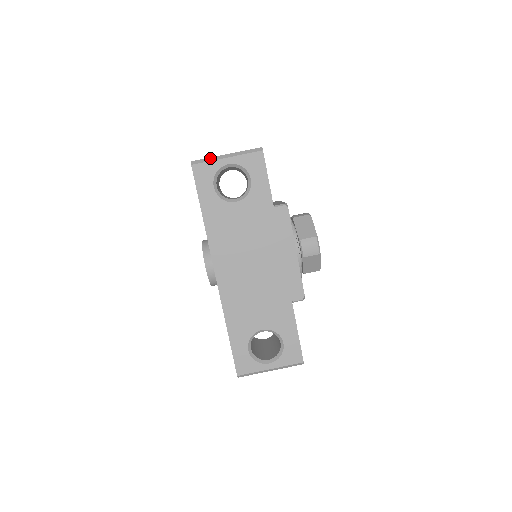
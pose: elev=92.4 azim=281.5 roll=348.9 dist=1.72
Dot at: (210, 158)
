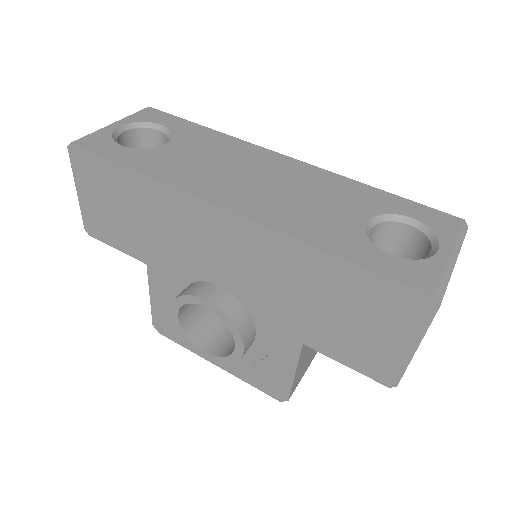
Dot at: (91, 134)
